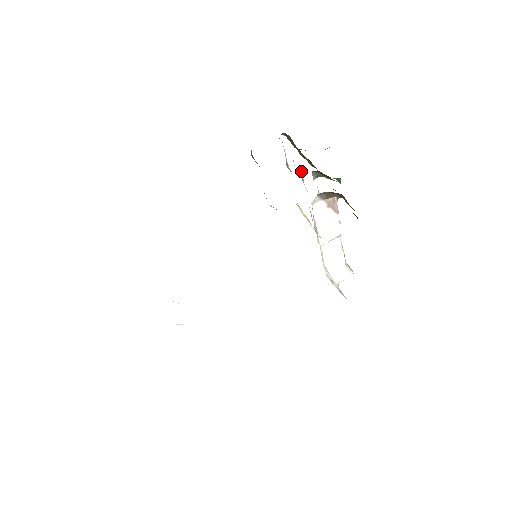
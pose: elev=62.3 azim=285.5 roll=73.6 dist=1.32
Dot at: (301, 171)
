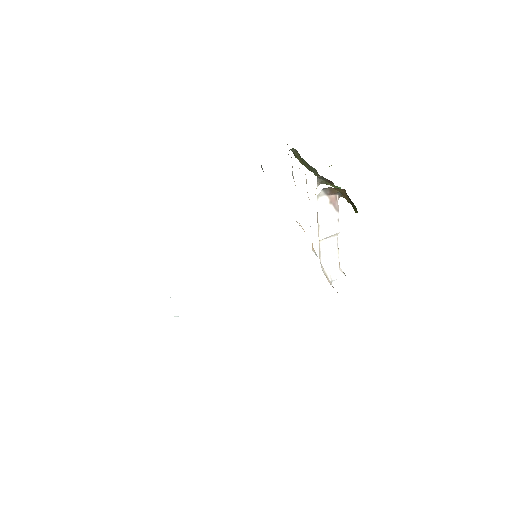
Dot at: (306, 180)
